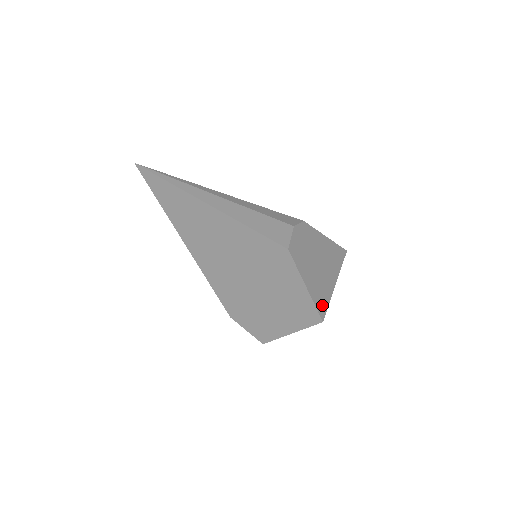
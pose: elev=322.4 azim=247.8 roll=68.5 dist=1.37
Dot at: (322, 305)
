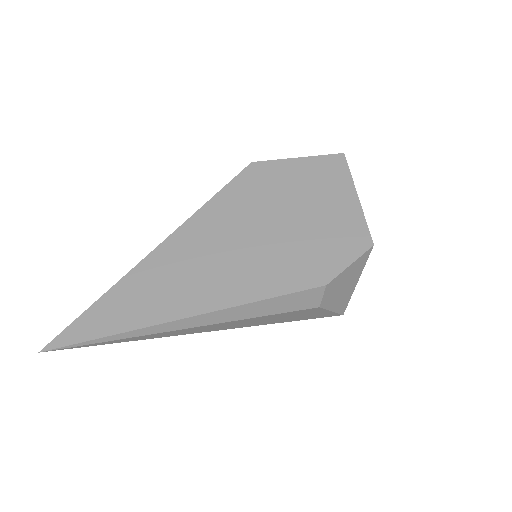
Dot at: occluded
